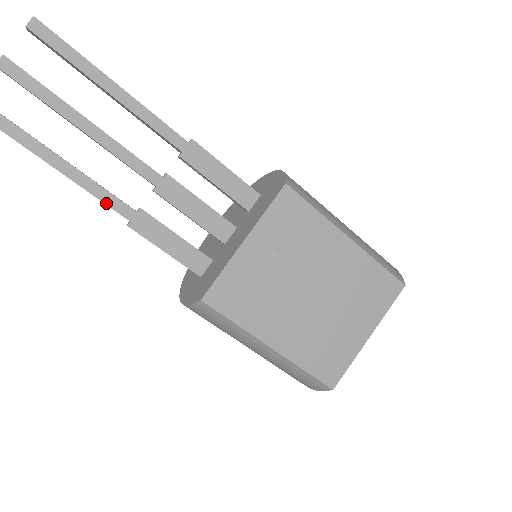
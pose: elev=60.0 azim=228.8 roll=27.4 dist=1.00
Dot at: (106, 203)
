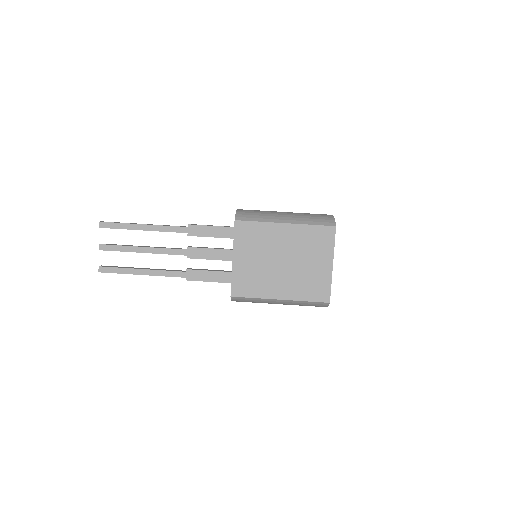
Dot at: (171, 276)
